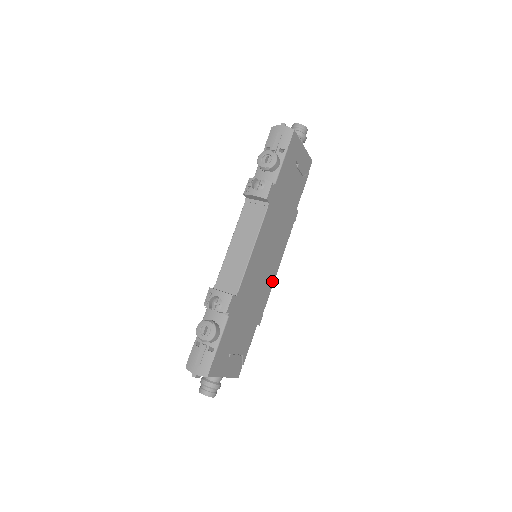
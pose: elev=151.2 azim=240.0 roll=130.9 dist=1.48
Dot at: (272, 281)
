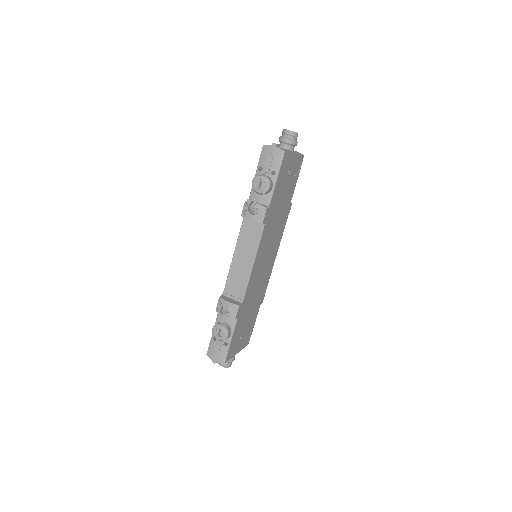
Dot at: (271, 268)
